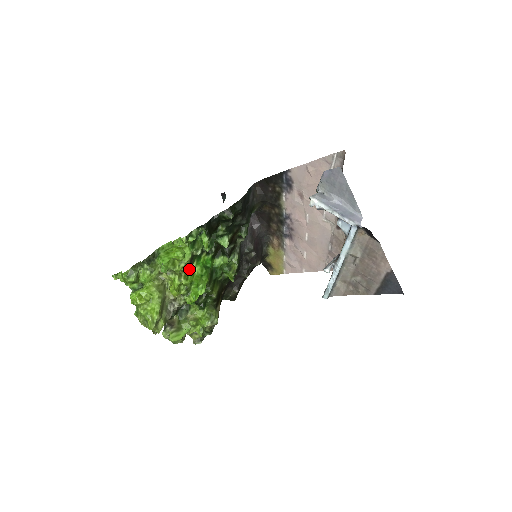
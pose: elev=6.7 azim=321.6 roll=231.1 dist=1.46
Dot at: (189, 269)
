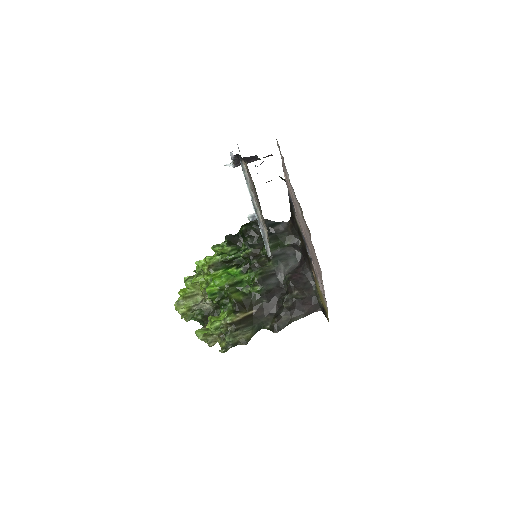
Dot at: (211, 268)
